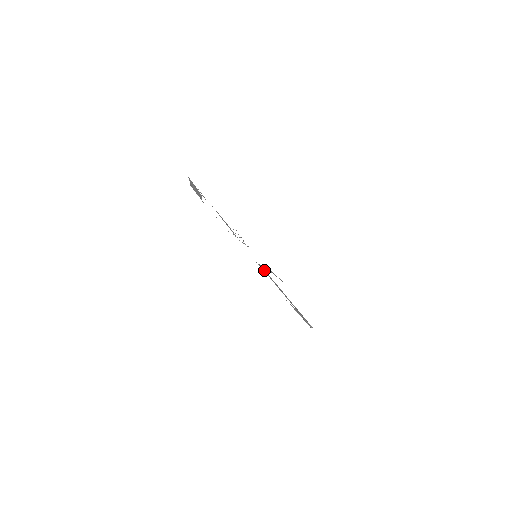
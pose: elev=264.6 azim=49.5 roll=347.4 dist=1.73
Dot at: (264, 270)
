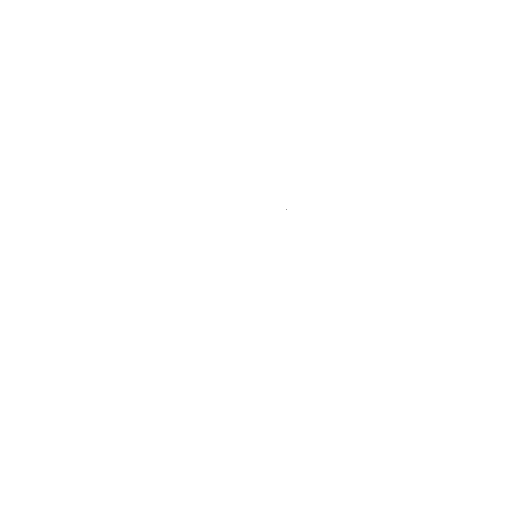
Dot at: occluded
